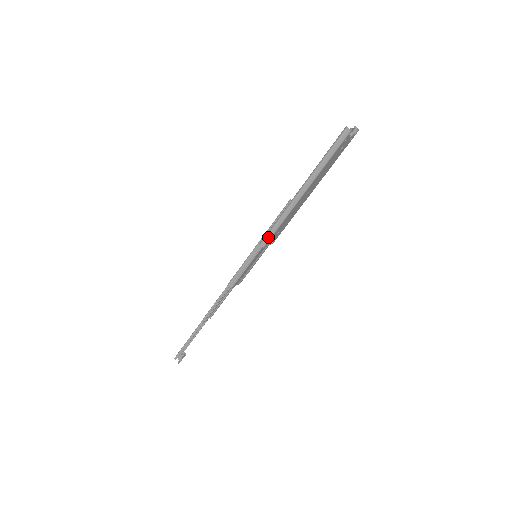
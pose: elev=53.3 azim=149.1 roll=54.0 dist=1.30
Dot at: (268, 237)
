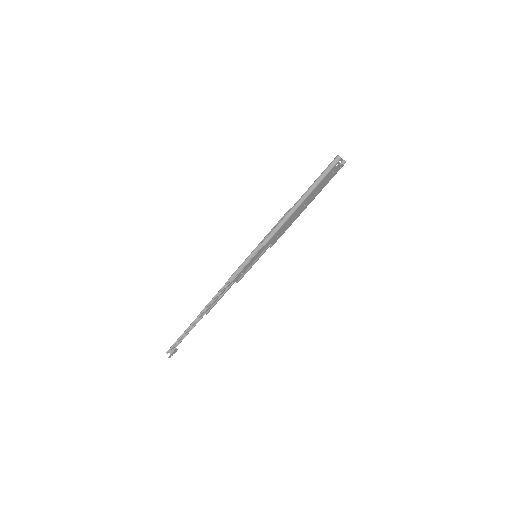
Dot at: (269, 237)
